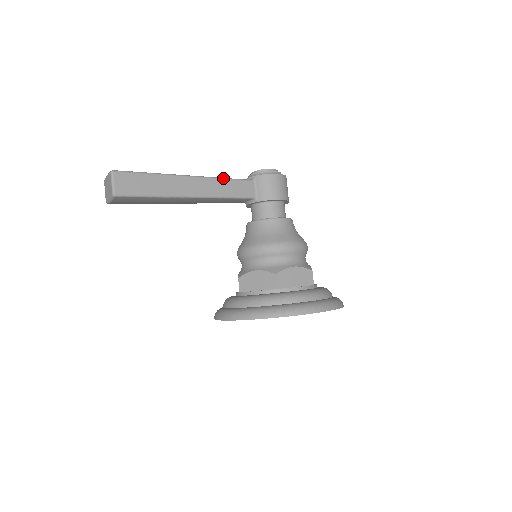
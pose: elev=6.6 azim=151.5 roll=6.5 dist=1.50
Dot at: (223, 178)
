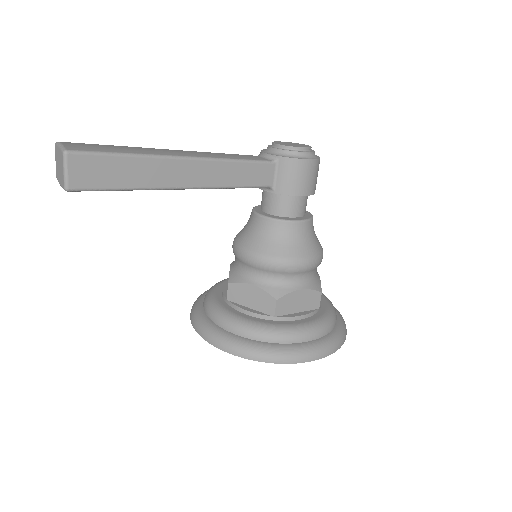
Dot at: (233, 160)
